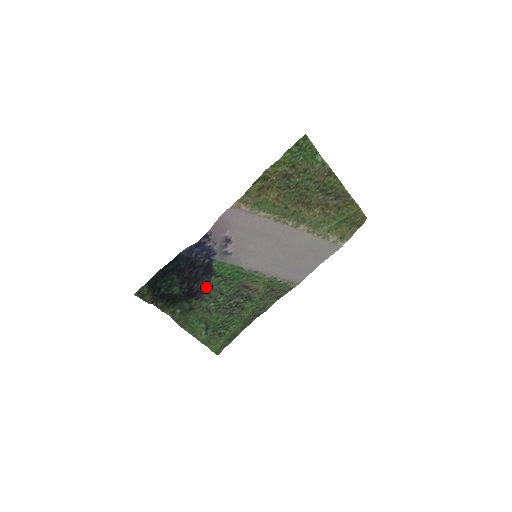
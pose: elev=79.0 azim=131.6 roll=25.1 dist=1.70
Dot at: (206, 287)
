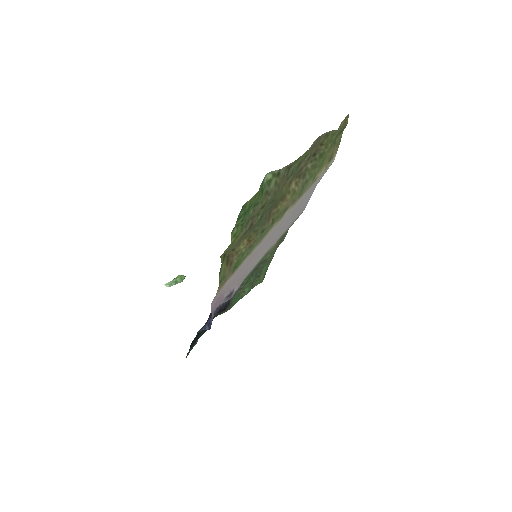
Dot at: occluded
